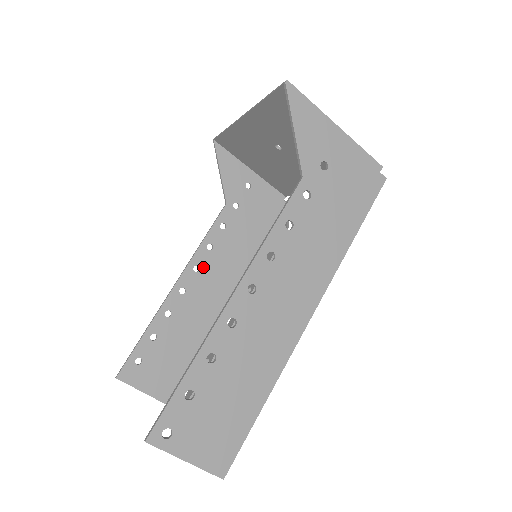
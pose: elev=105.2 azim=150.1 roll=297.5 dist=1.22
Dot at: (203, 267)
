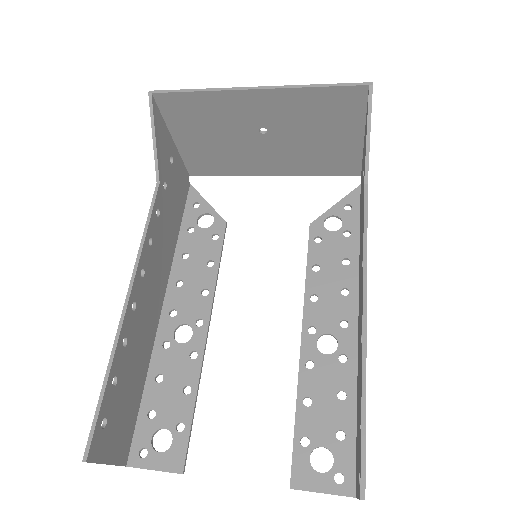
Dot at: (146, 269)
